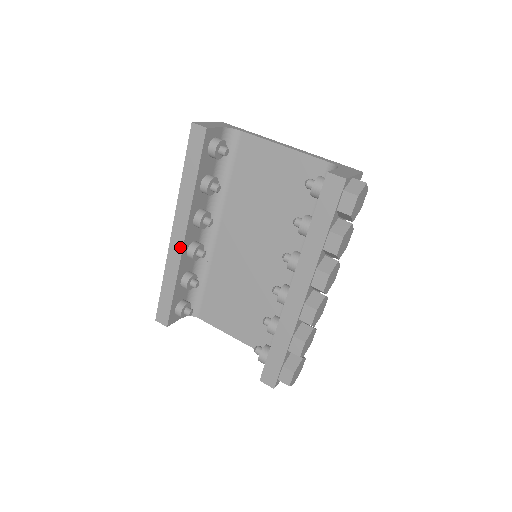
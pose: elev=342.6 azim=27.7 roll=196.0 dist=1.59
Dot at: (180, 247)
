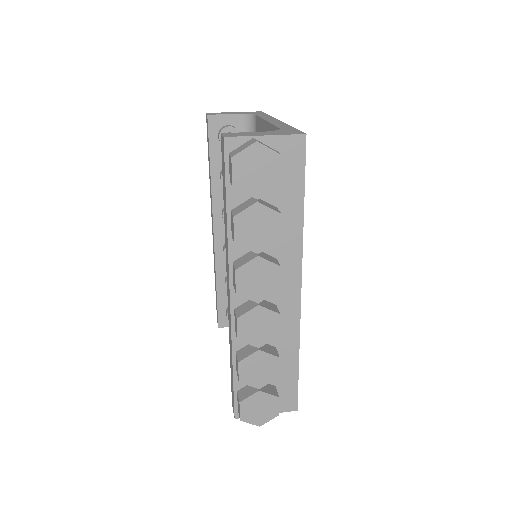
Dot at: (214, 242)
